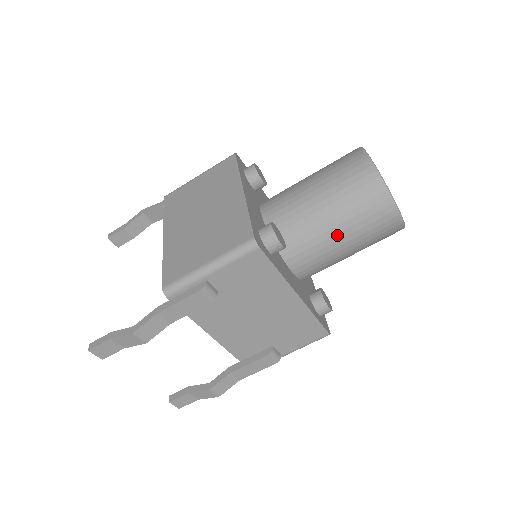
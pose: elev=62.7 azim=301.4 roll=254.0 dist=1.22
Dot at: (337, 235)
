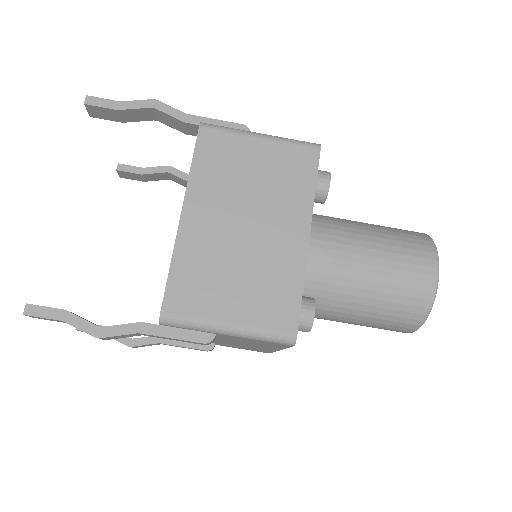
Dot at: (351, 319)
